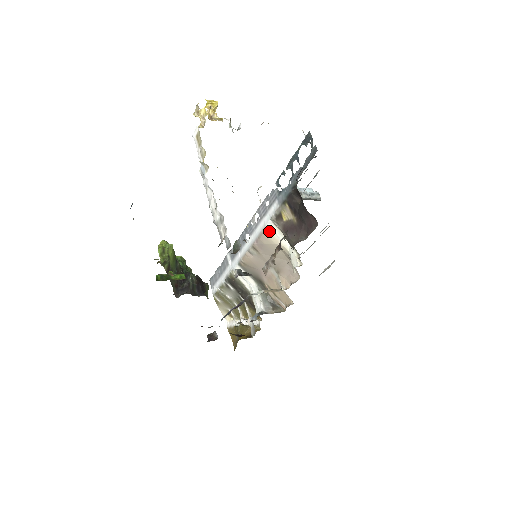
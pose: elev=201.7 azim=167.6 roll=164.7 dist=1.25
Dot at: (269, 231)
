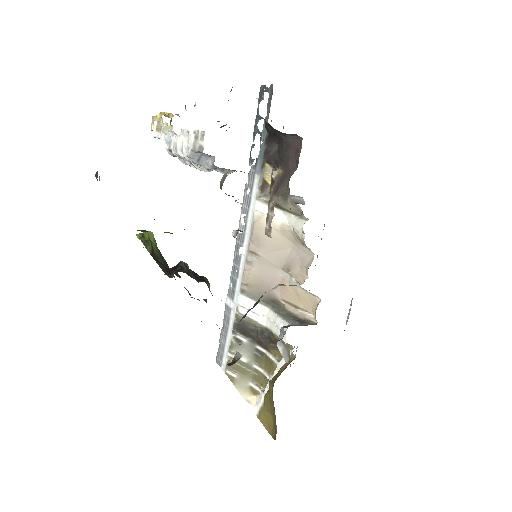
Dot at: (260, 216)
